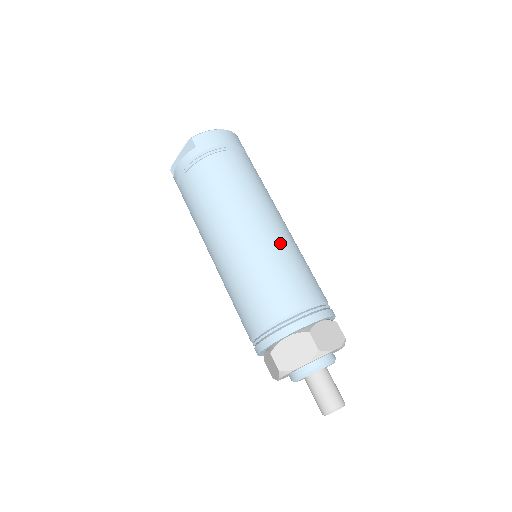
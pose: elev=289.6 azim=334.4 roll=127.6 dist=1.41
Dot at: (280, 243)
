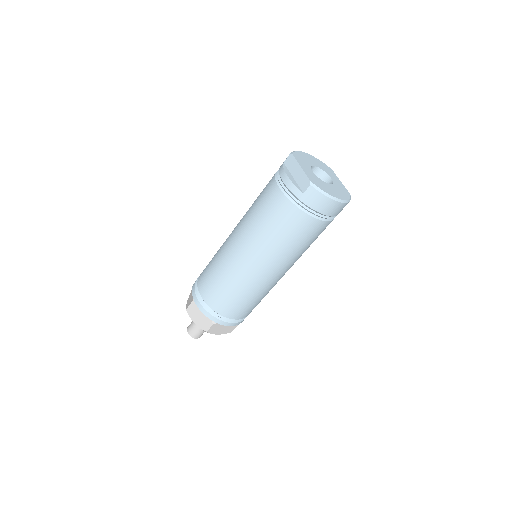
Dot at: (260, 286)
